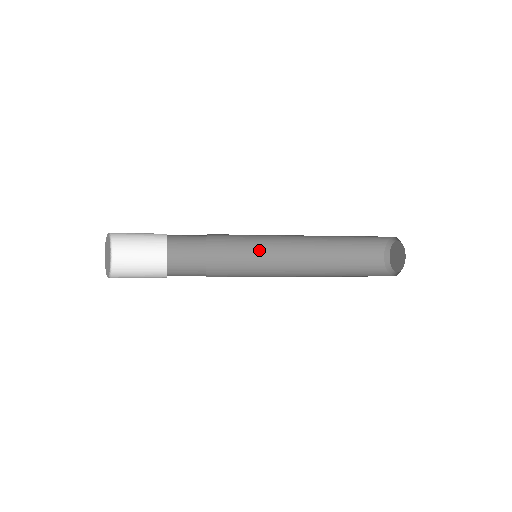
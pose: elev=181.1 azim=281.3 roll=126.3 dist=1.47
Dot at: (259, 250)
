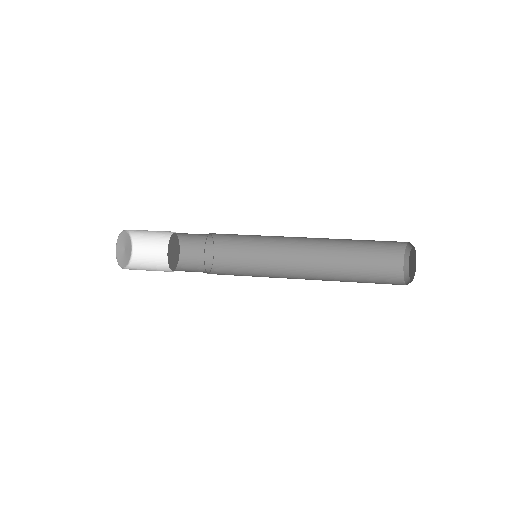
Dot at: (266, 248)
